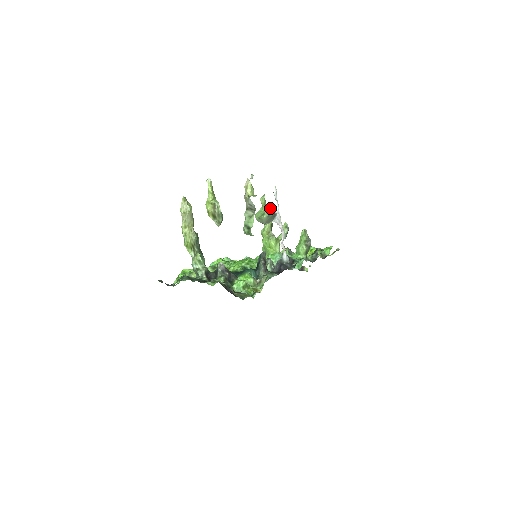
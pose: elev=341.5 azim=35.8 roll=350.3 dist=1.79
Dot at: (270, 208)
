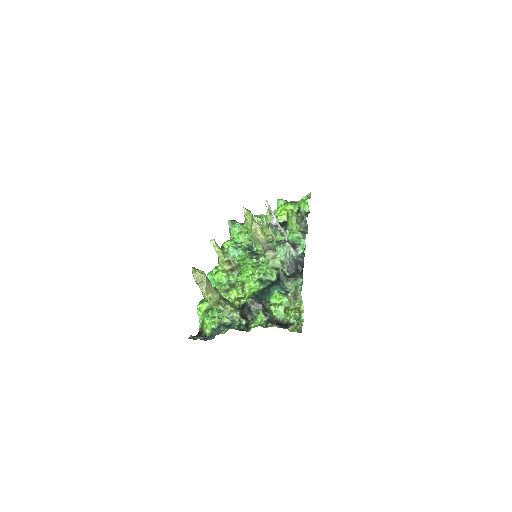
Dot at: (273, 226)
